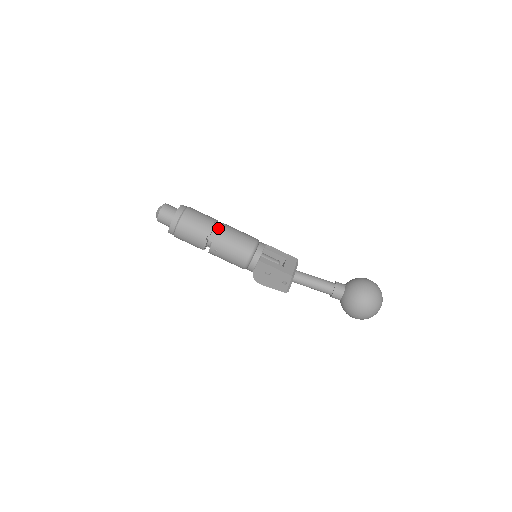
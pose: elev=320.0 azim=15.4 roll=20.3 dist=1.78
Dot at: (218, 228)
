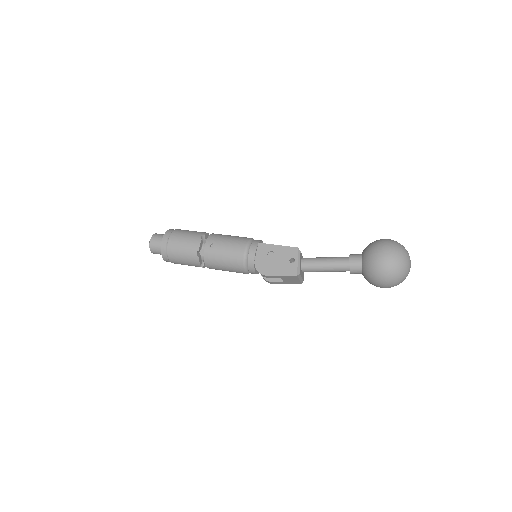
Dot at: occluded
